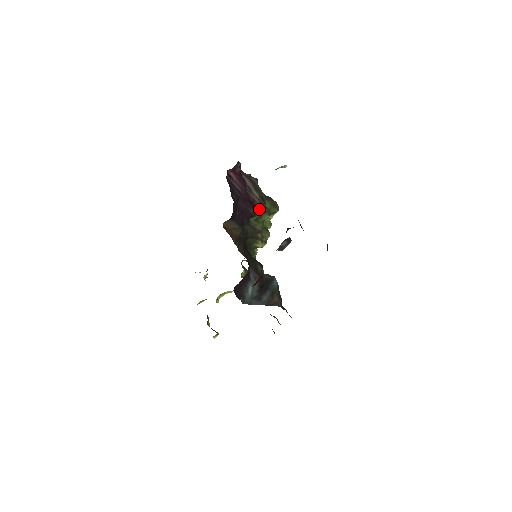
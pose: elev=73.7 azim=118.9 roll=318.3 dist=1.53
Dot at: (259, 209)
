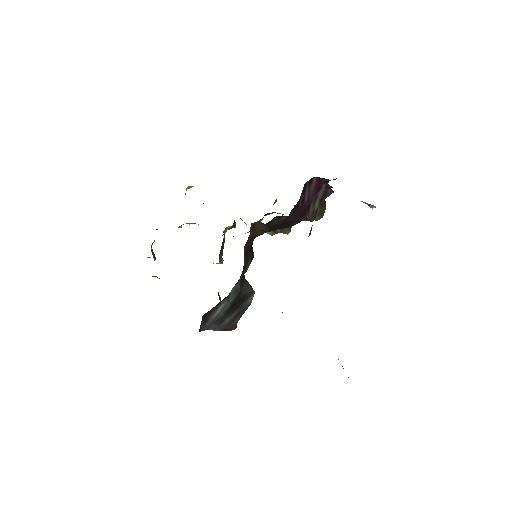
Dot at: (304, 219)
